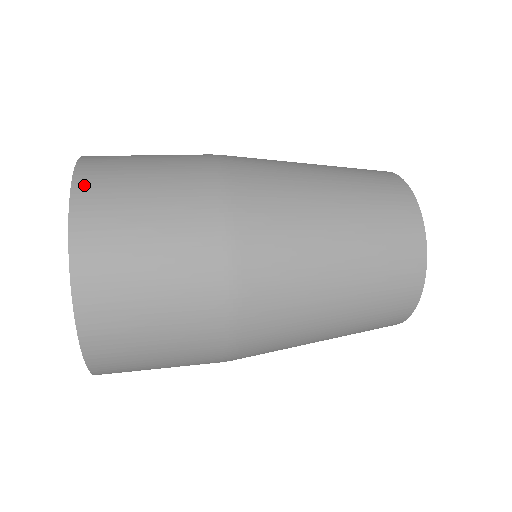
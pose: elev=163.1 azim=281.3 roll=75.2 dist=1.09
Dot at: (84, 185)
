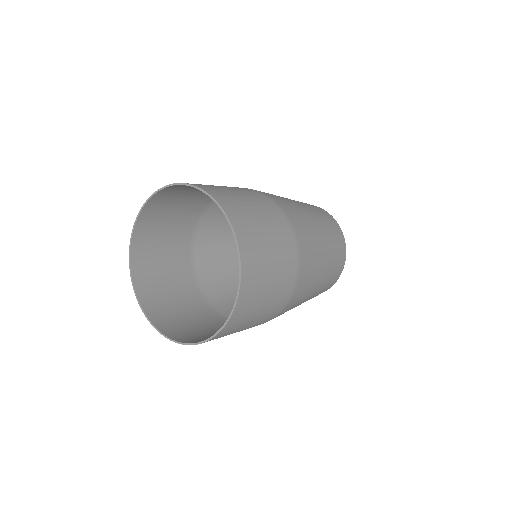
Dot at: (197, 185)
